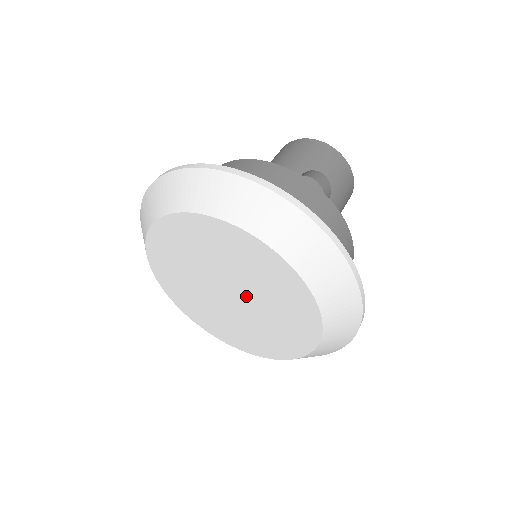
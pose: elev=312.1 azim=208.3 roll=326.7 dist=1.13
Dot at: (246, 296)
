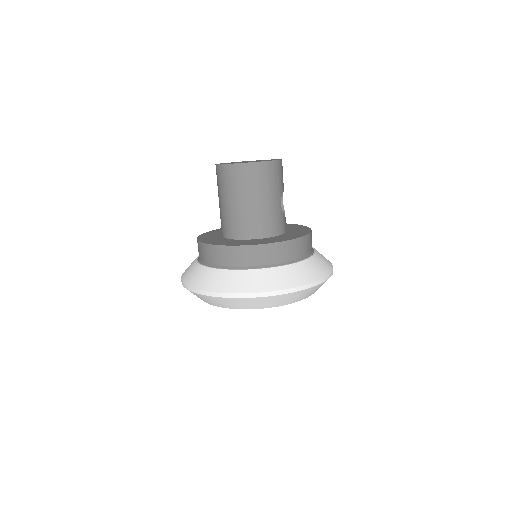
Dot at: occluded
